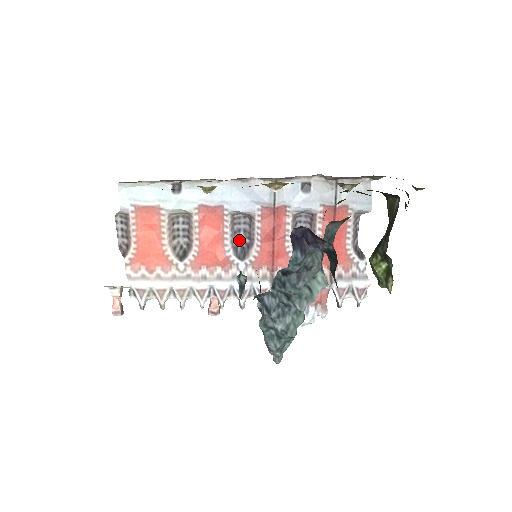
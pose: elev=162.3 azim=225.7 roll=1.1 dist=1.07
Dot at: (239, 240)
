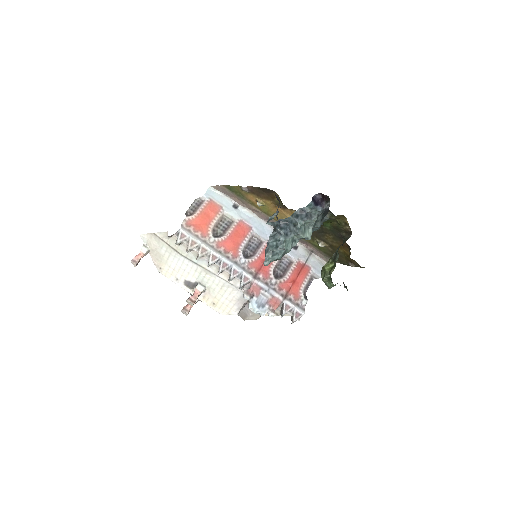
Dot at: (248, 250)
